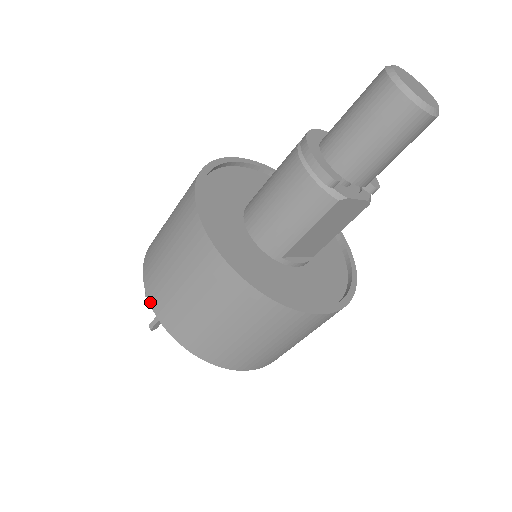
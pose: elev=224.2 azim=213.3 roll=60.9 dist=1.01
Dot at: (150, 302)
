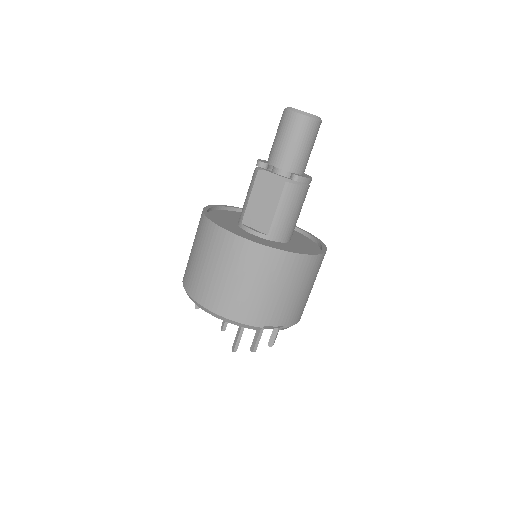
Dot at: occluded
